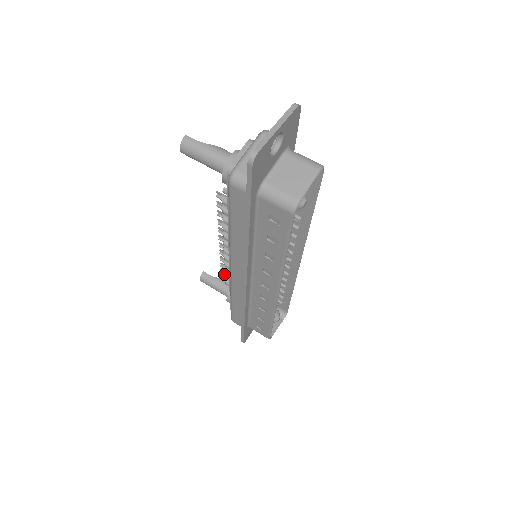
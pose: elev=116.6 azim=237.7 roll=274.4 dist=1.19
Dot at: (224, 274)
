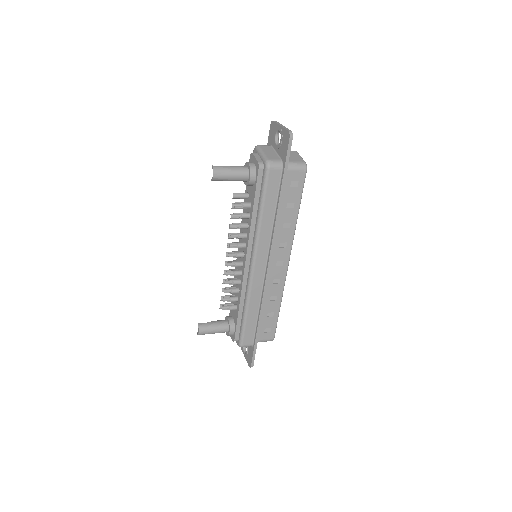
Dot at: (227, 301)
